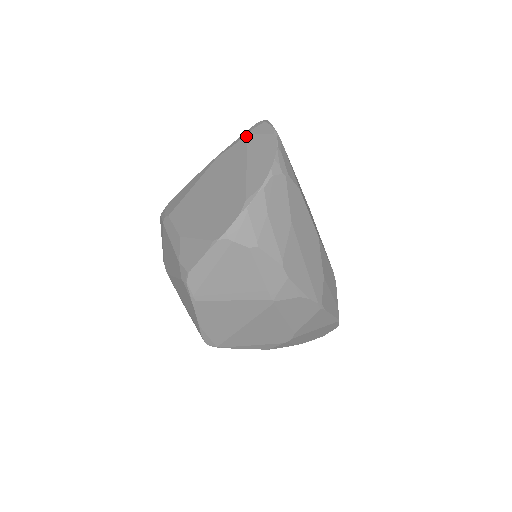
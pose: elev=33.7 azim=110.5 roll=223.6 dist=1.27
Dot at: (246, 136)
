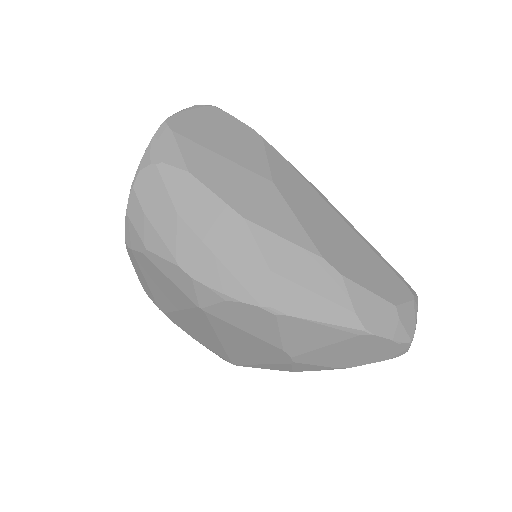
Dot at: occluded
